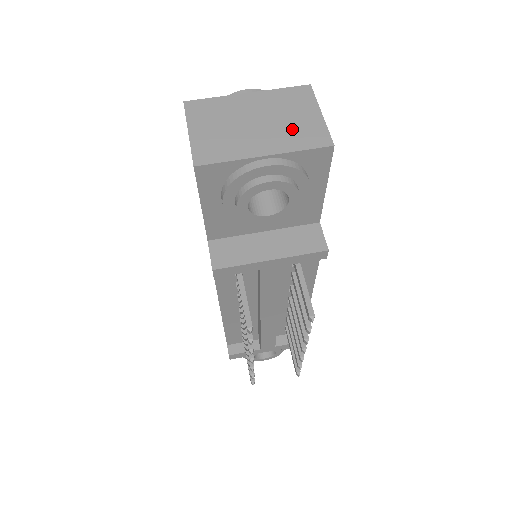
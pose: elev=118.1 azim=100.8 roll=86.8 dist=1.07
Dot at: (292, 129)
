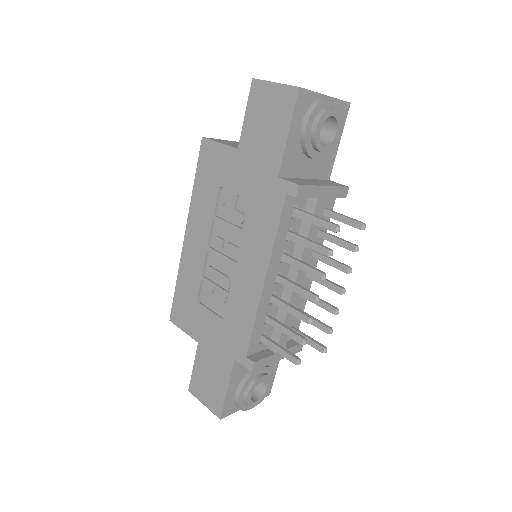
Dot at: occluded
